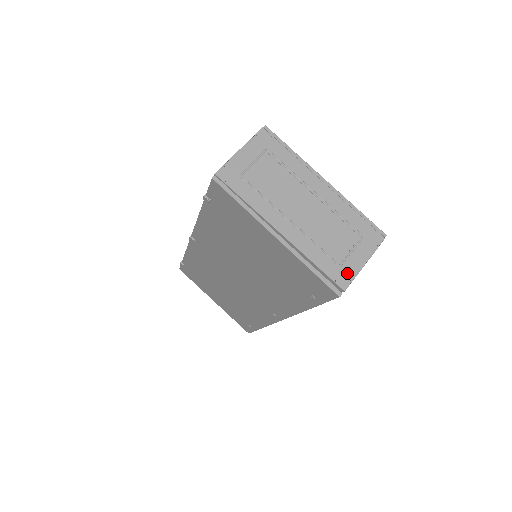
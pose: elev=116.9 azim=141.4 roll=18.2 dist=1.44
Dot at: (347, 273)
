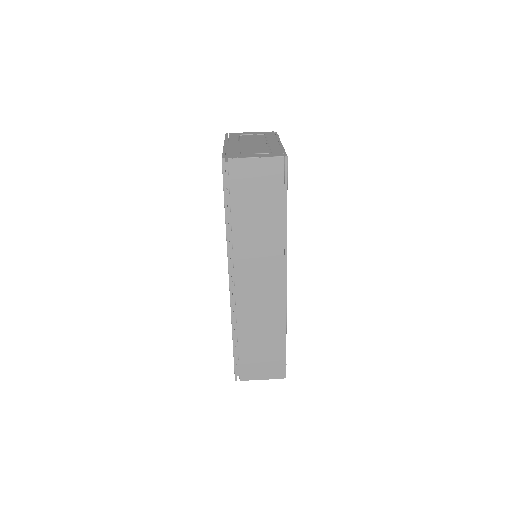
Dot at: (240, 156)
